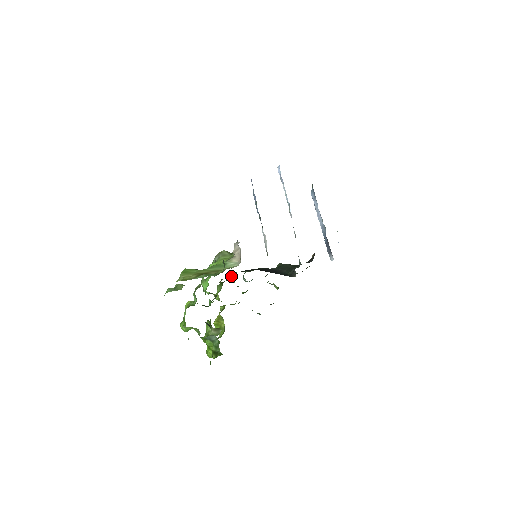
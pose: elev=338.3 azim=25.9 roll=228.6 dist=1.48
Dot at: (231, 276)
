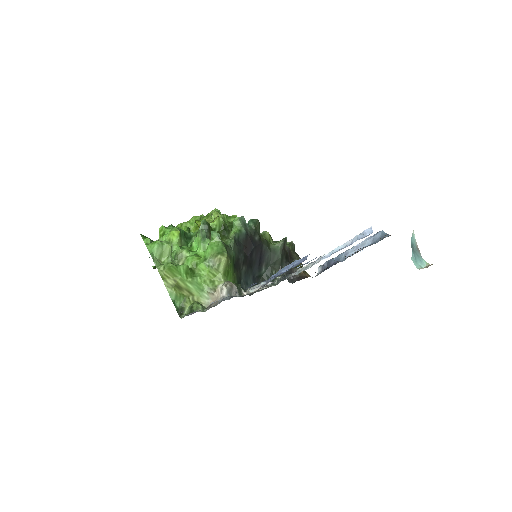
Dot at: (236, 225)
